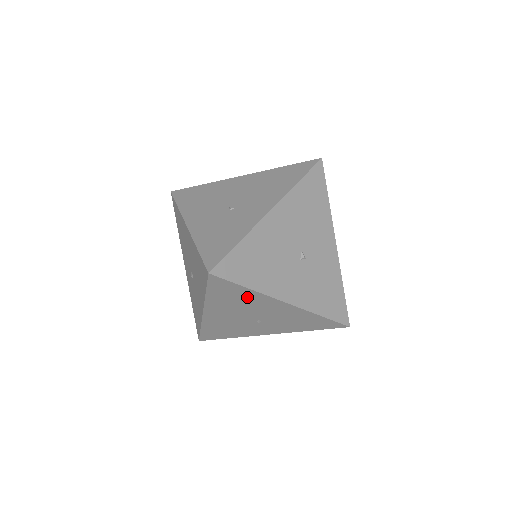
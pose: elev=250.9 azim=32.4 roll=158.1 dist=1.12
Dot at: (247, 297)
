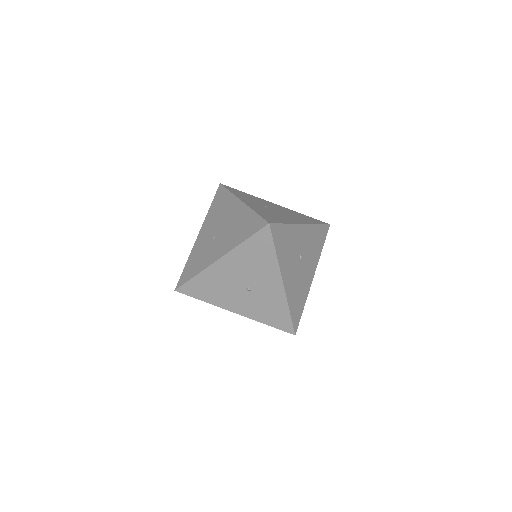
Dot at: occluded
